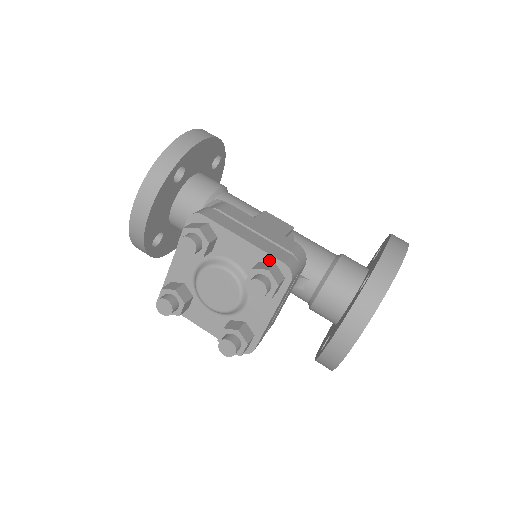
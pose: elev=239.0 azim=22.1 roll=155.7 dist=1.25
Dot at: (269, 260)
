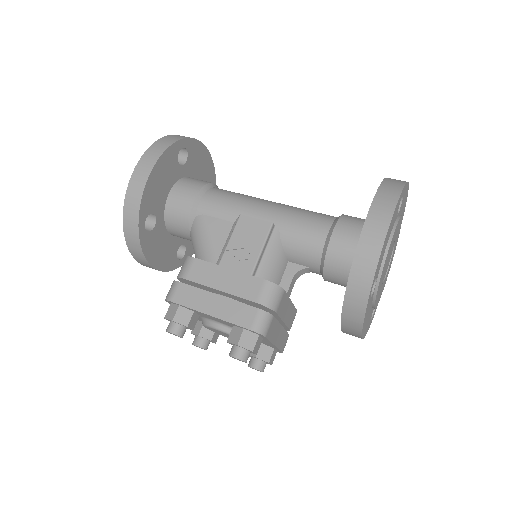
Dot at: (238, 327)
